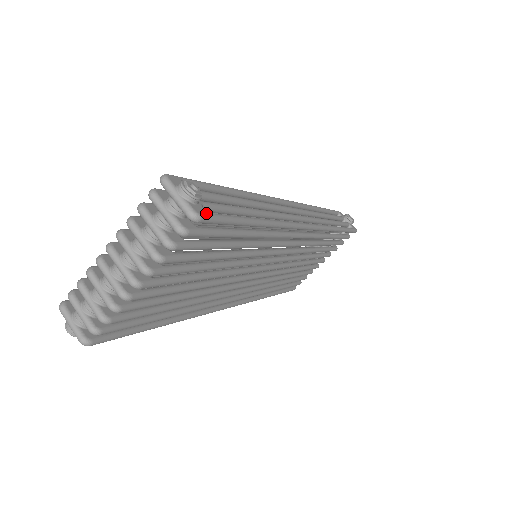
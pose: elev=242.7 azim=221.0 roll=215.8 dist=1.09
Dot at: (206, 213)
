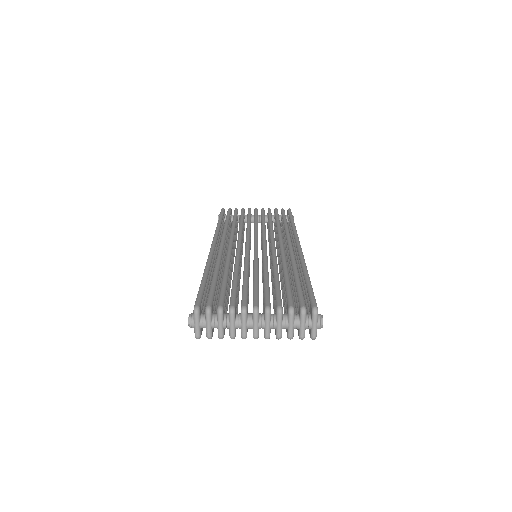
Dot at: occluded
